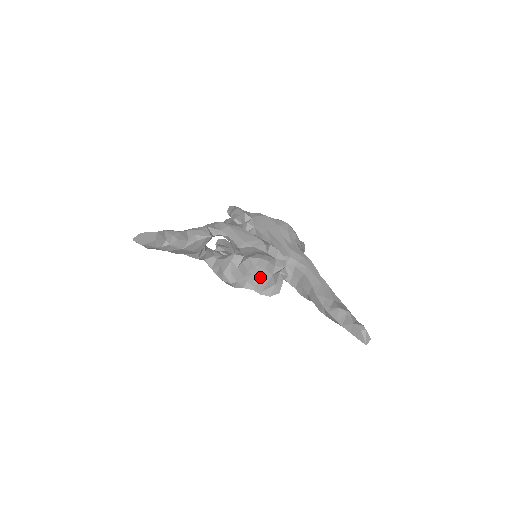
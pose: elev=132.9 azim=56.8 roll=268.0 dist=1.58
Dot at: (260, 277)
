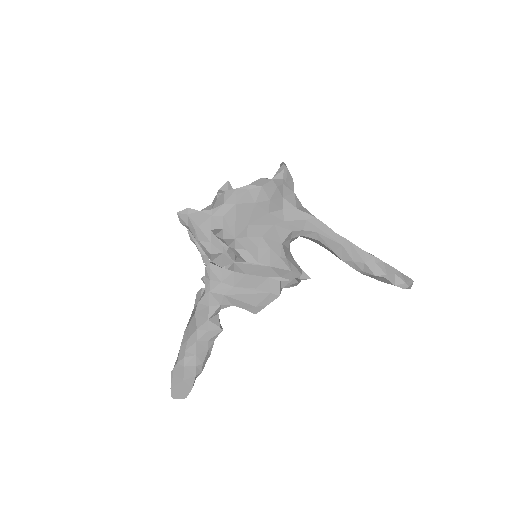
Dot at: occluded
